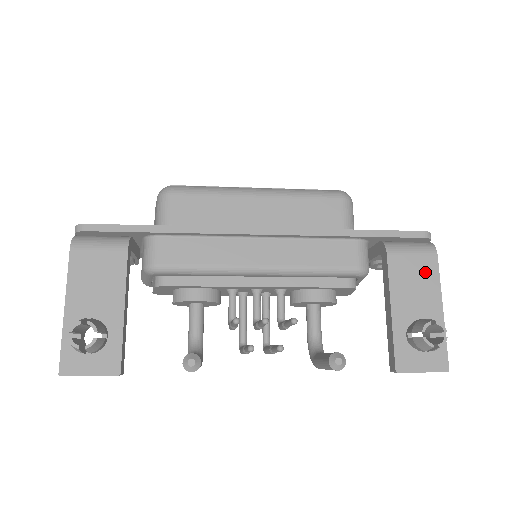
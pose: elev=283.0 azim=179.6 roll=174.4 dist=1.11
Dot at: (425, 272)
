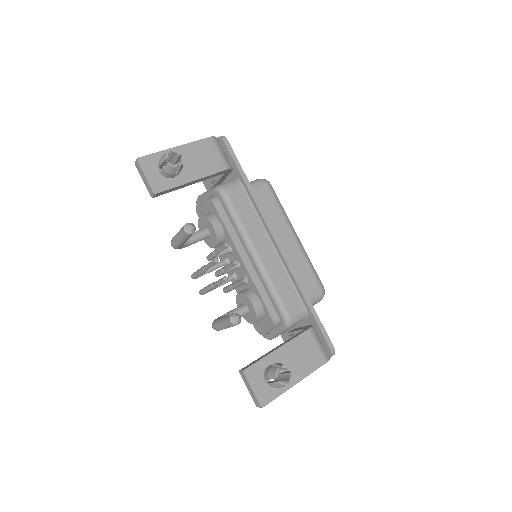
Dot at: (312, 360)
